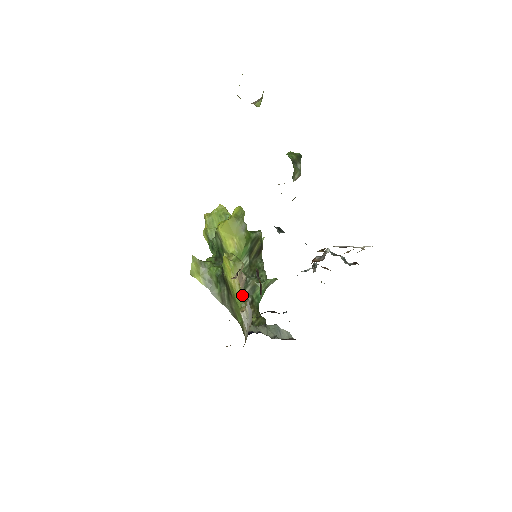
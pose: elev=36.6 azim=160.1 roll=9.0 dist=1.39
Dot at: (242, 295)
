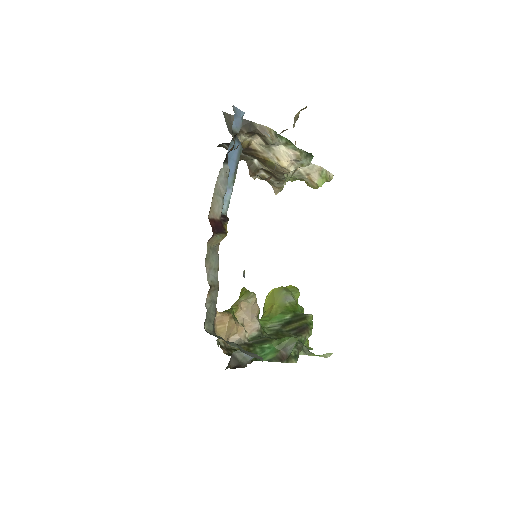
Dot at: (231, 309)
